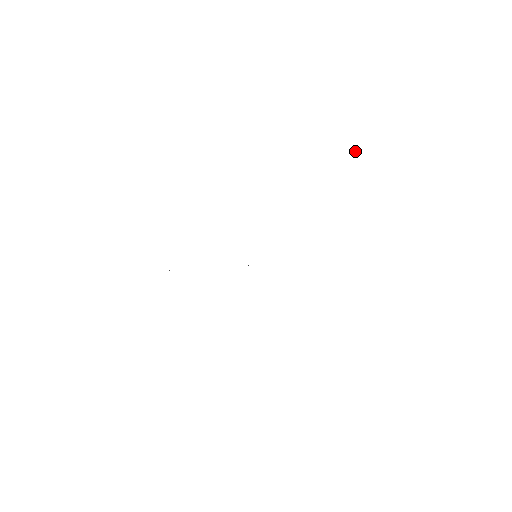
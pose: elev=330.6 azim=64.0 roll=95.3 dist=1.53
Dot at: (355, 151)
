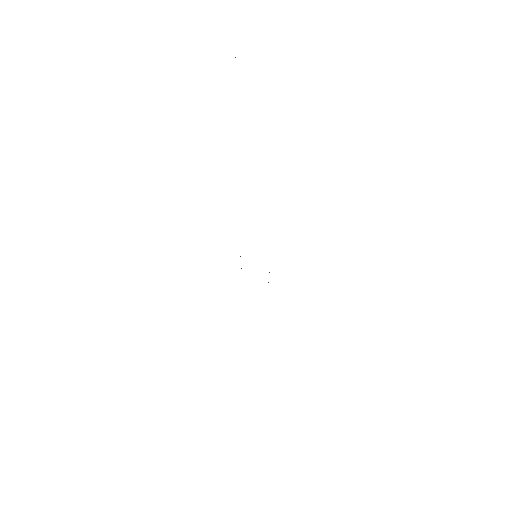
Dot at: occluded
